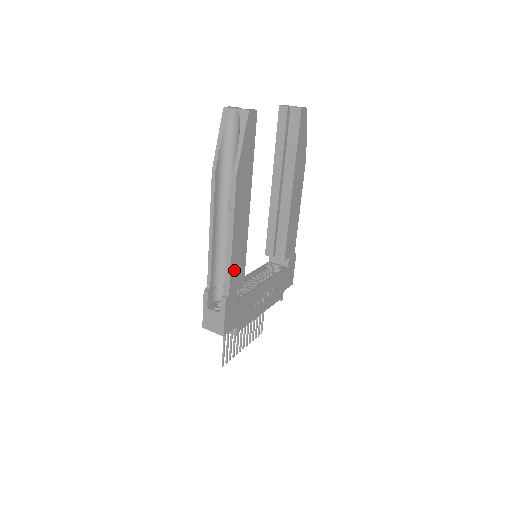
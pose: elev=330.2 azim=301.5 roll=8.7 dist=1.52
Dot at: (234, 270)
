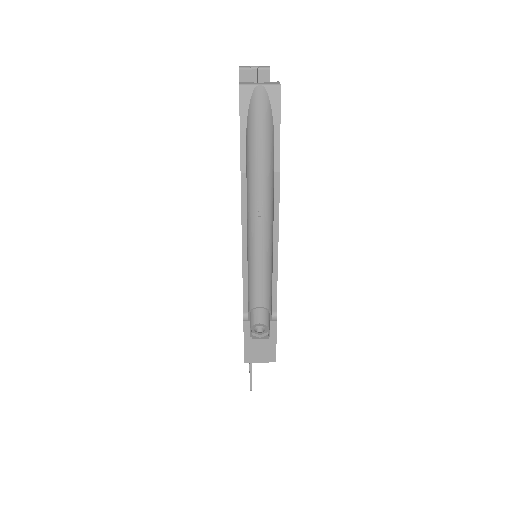
Dot at: occluded
